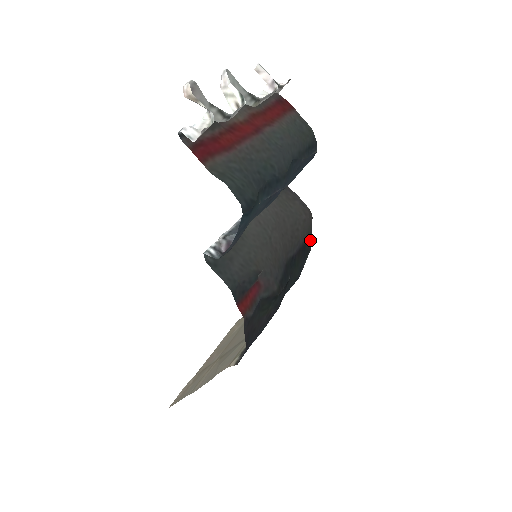
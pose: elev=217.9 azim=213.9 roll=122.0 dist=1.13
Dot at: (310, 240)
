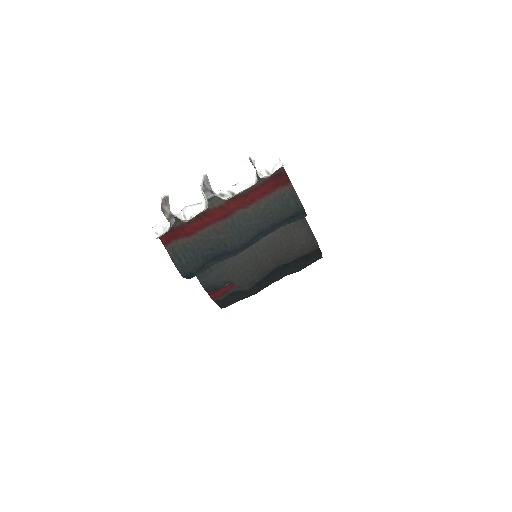
Dot at: (317, 251)
